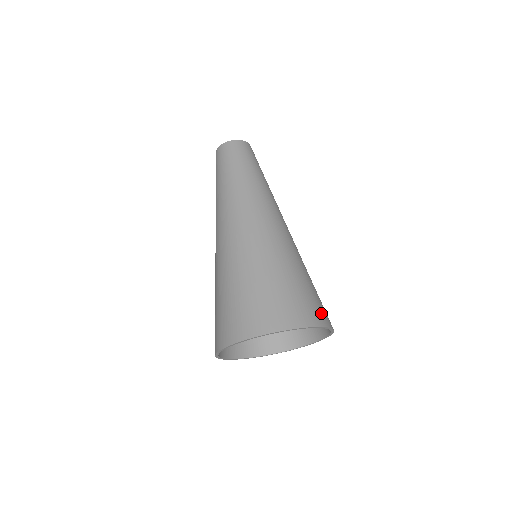
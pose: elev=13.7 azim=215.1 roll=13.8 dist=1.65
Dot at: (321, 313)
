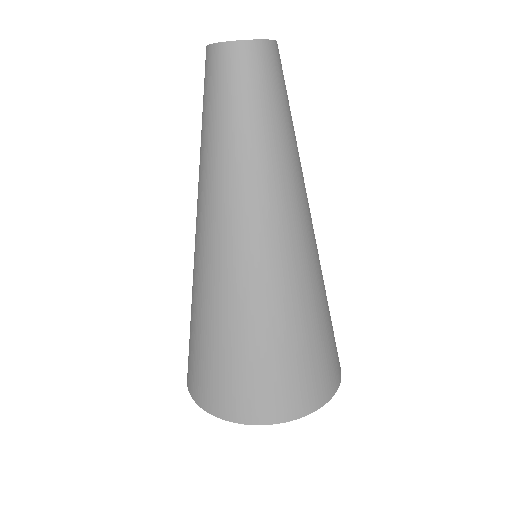
Dot at: occluded
